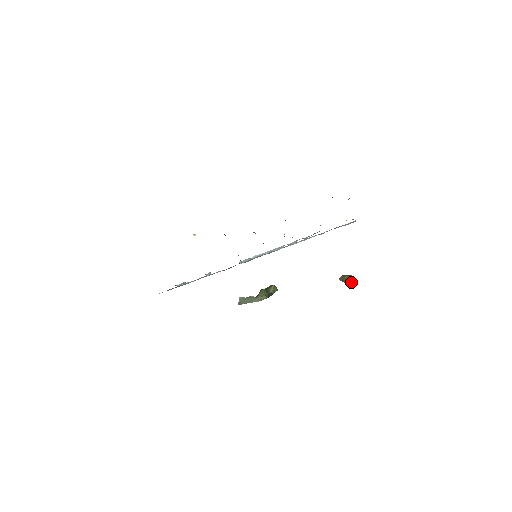
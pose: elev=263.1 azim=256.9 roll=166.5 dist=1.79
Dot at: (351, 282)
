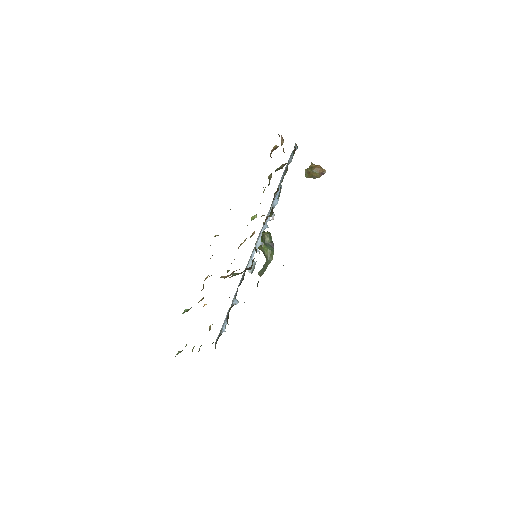
Dot at: (321, 174)
